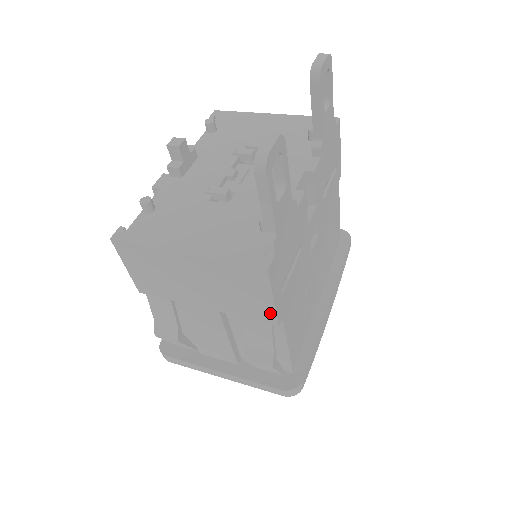
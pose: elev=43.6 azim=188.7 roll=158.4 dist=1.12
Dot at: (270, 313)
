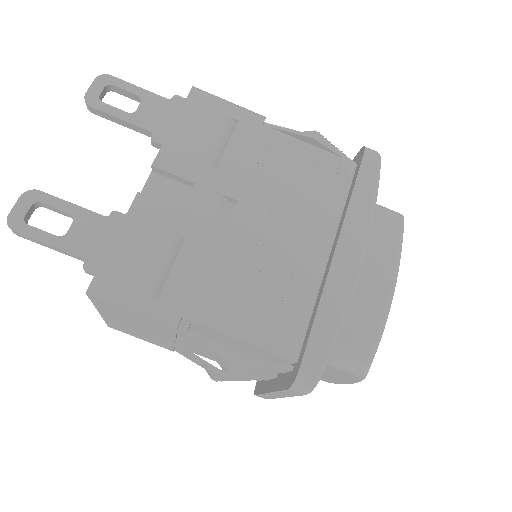
Dot at: (157, 322)
